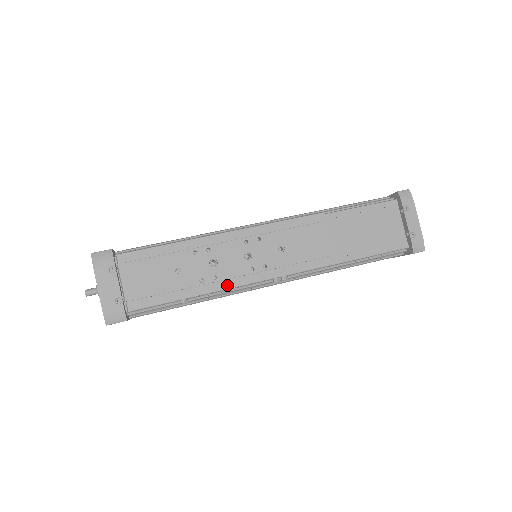
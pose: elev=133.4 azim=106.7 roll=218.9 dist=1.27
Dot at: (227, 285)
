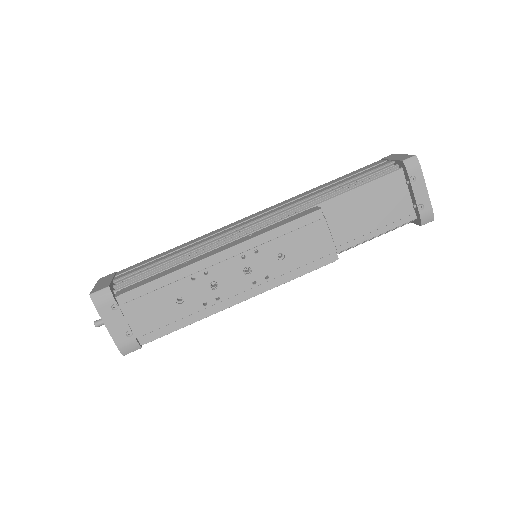
Dot at: (231, 303)
